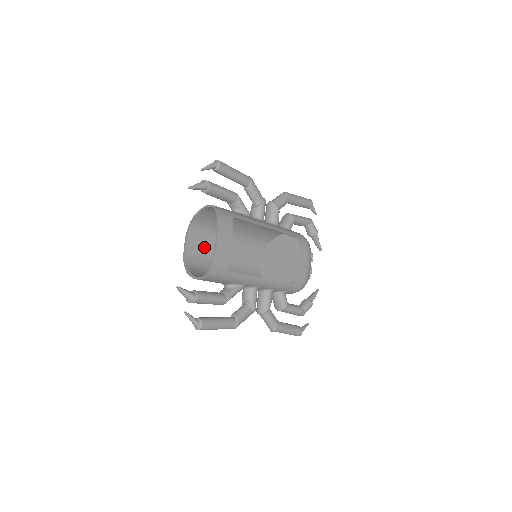
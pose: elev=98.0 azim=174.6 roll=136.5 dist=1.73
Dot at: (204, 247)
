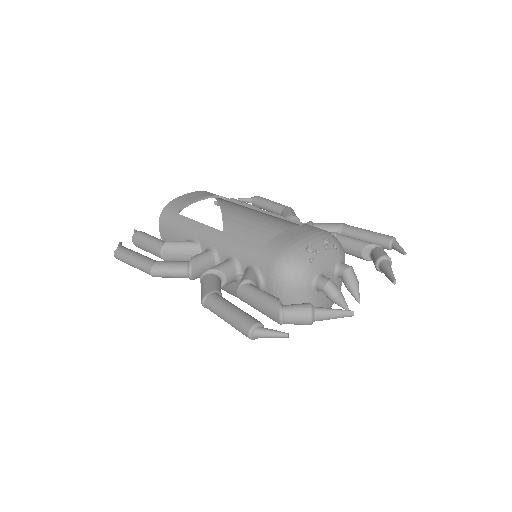
Dot at: occluded
